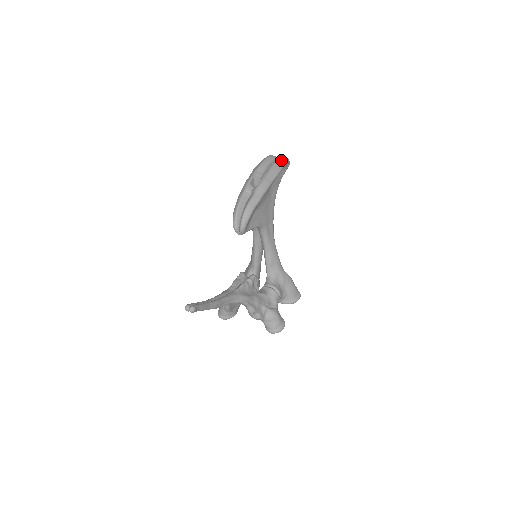
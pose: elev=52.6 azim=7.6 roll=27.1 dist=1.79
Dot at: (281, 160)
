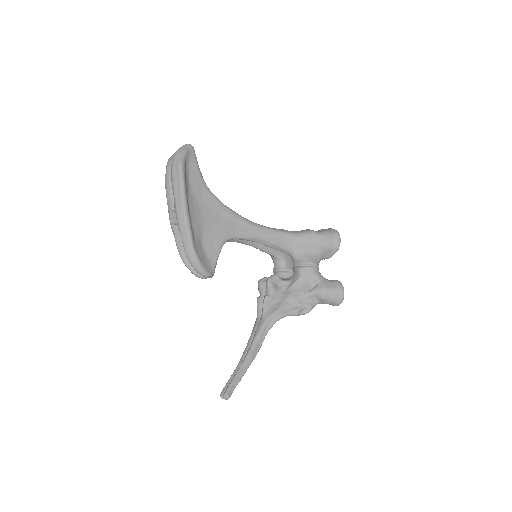
Dot at: (175, 164)
